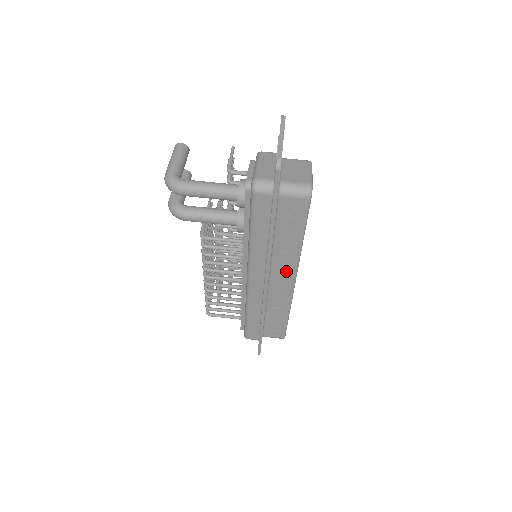
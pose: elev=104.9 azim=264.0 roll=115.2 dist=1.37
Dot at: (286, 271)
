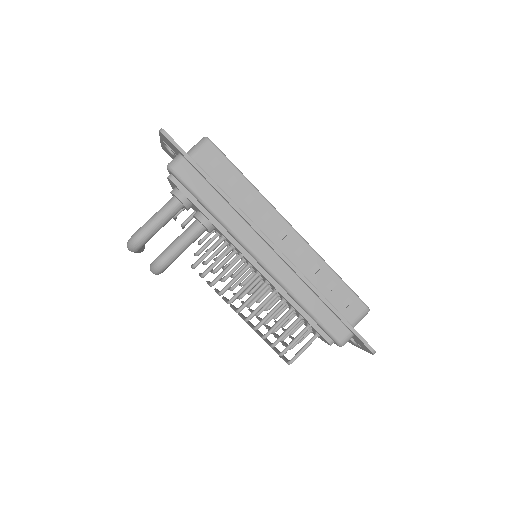
Dot at: (272, 221)
